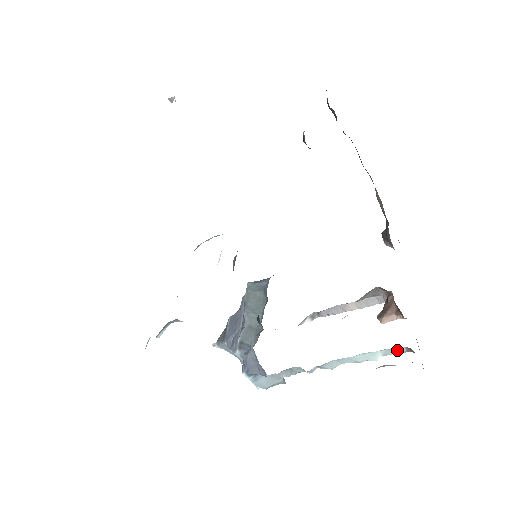
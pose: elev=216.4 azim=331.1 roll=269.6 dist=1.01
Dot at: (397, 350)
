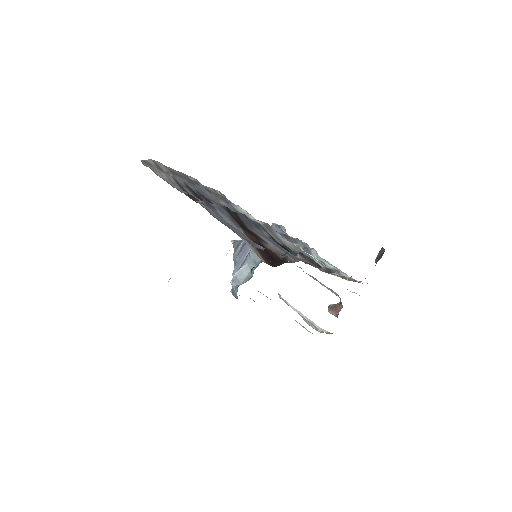
Dot at: occluded
